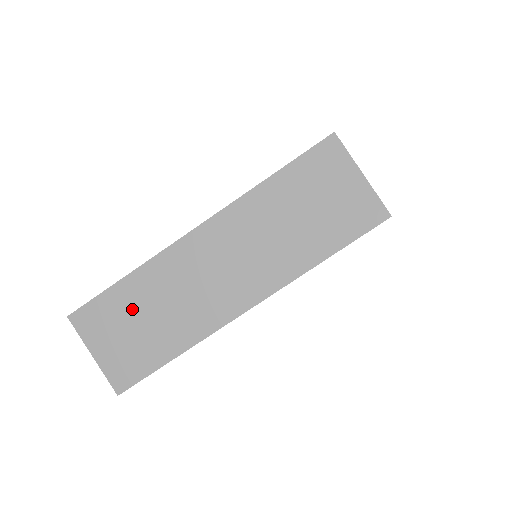
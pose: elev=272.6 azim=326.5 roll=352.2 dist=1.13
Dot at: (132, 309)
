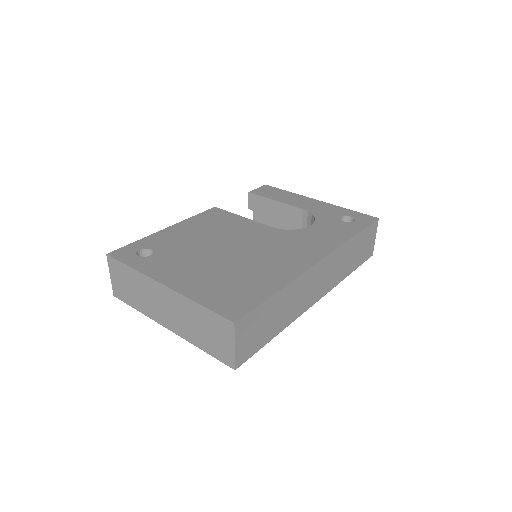
Dot at: (129, 280)
